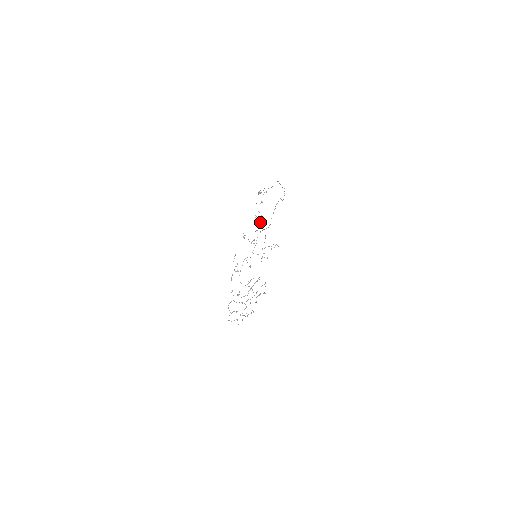
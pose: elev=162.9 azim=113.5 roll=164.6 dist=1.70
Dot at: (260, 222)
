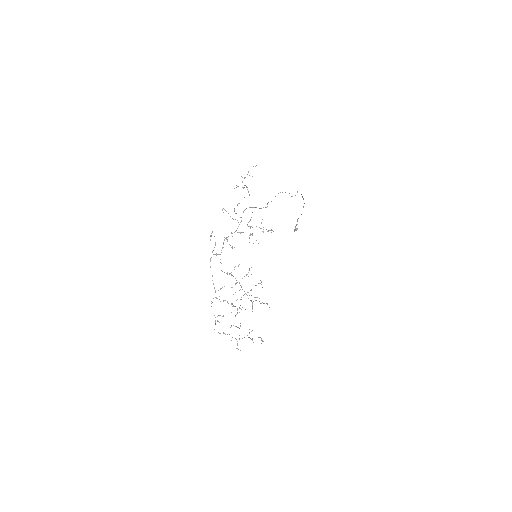
Dot at: occluded
